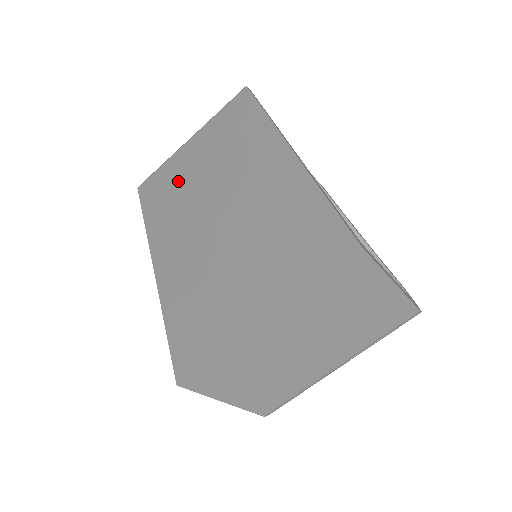
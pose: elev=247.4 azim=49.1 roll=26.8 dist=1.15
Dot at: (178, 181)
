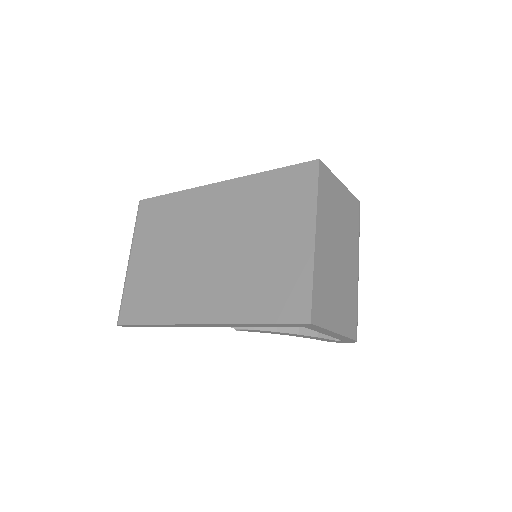
Dot at: (153, 280)
